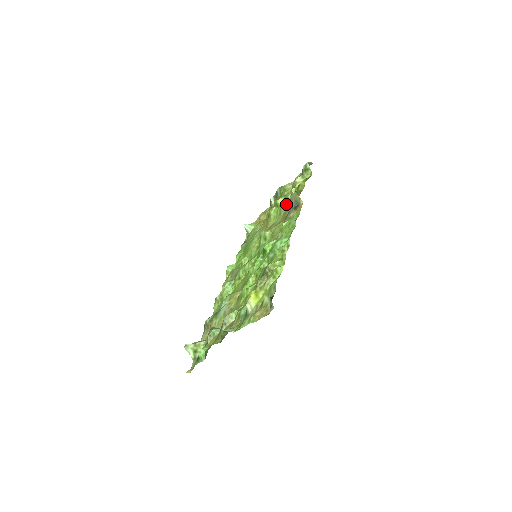
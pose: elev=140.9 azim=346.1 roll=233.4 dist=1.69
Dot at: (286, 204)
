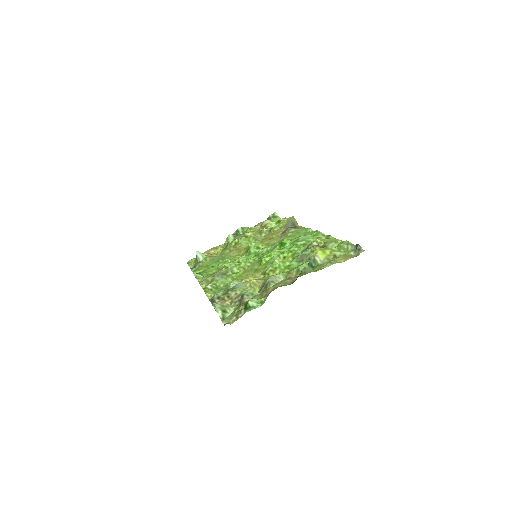
Dot at: (262, 234)
